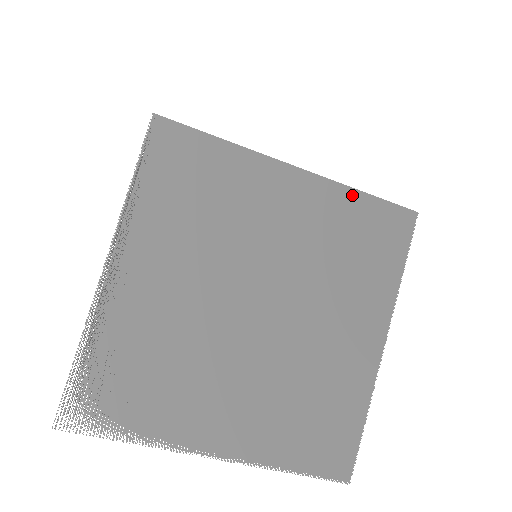
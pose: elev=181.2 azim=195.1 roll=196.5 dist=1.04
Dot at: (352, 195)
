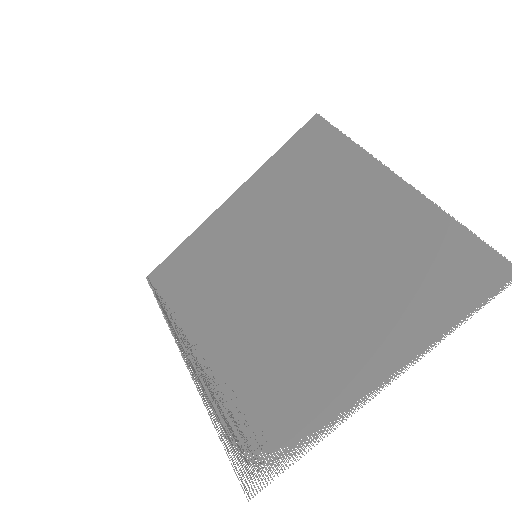
Dot at: (270, 164)
